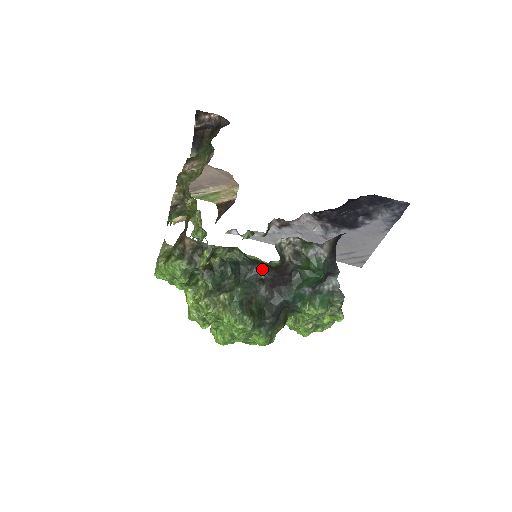
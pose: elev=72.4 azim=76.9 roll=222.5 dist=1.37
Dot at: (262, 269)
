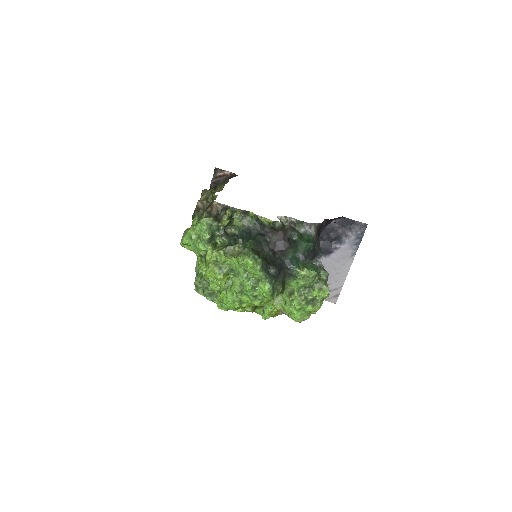
Dot at: (267, 233)
